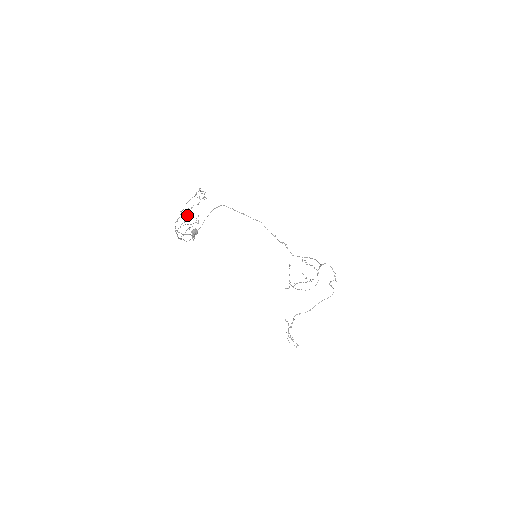
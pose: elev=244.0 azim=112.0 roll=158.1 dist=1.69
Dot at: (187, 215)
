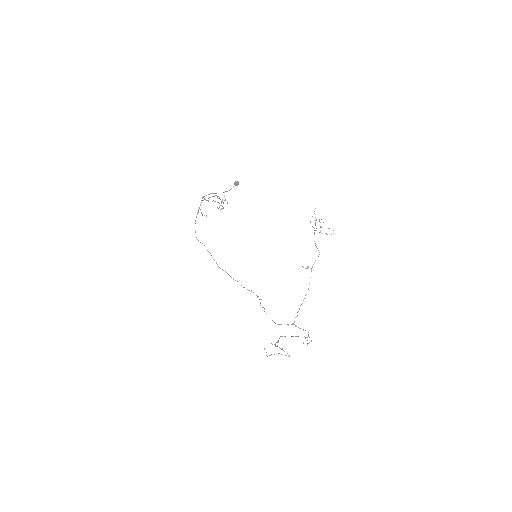
Dot at: occluded
